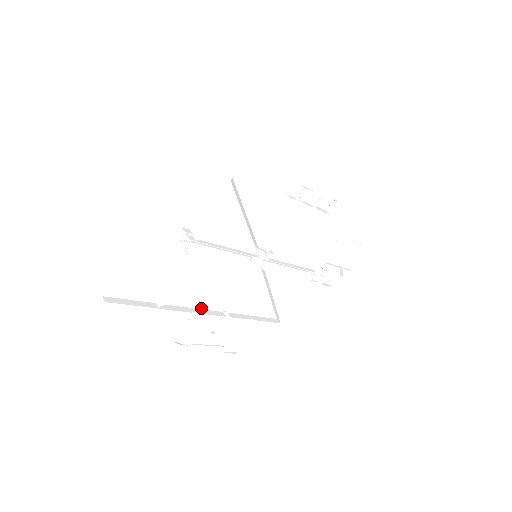
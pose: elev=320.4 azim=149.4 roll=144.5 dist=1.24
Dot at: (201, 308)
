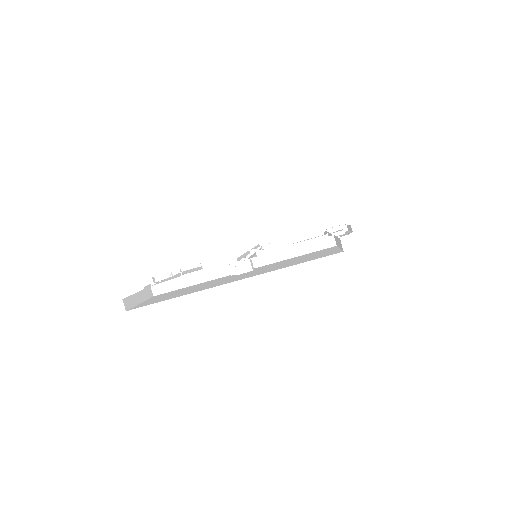
Dot at: (172, 276)
